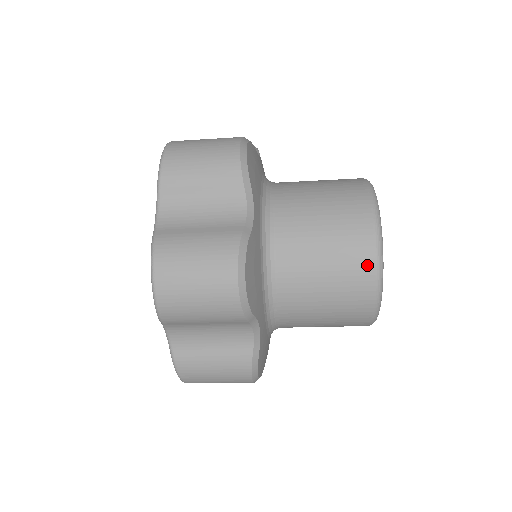
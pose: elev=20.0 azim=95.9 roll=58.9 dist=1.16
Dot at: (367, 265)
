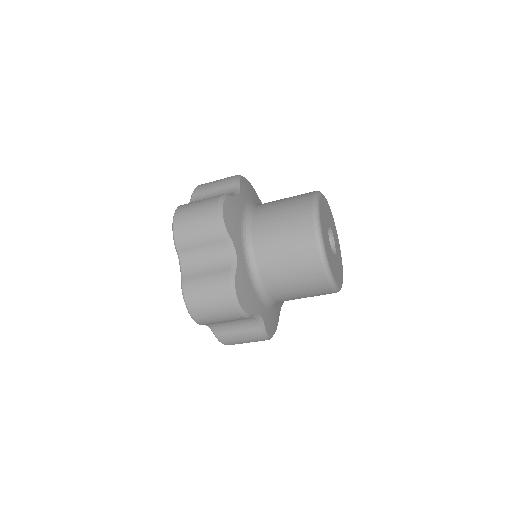
Dot at: (307, 213)
